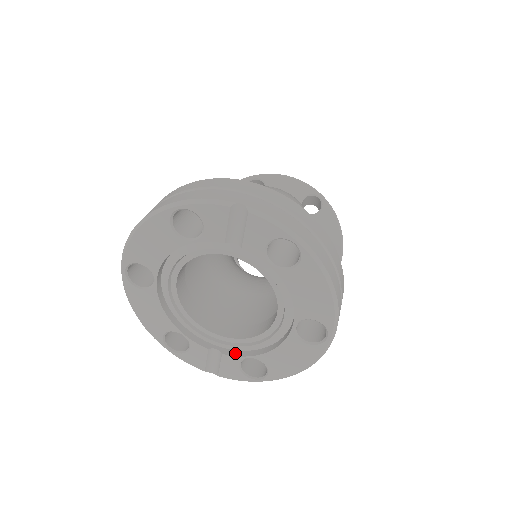
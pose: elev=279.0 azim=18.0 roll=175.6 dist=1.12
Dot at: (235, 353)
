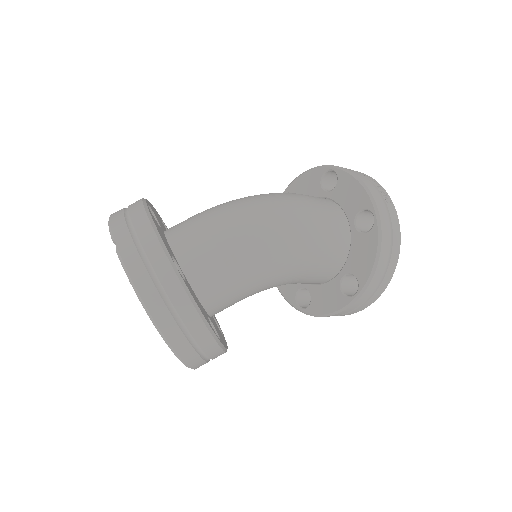
Dot at: occluded
